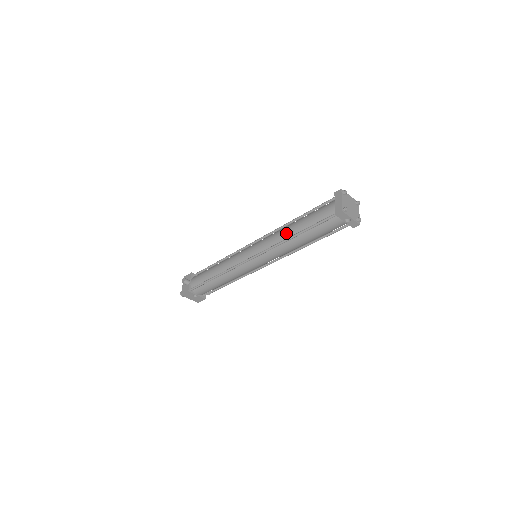
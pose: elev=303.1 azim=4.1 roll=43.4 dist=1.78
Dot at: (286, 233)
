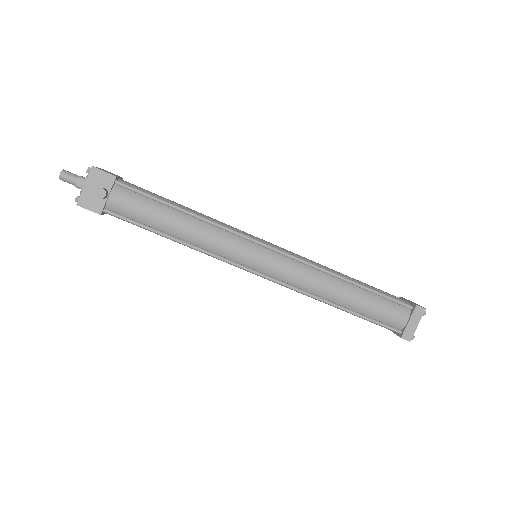
Dot at: (331, 294)
